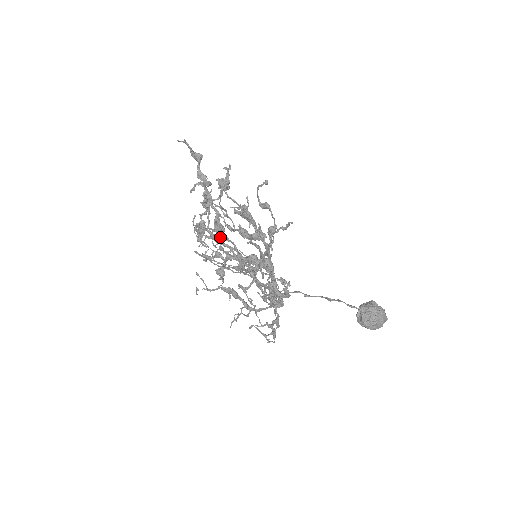
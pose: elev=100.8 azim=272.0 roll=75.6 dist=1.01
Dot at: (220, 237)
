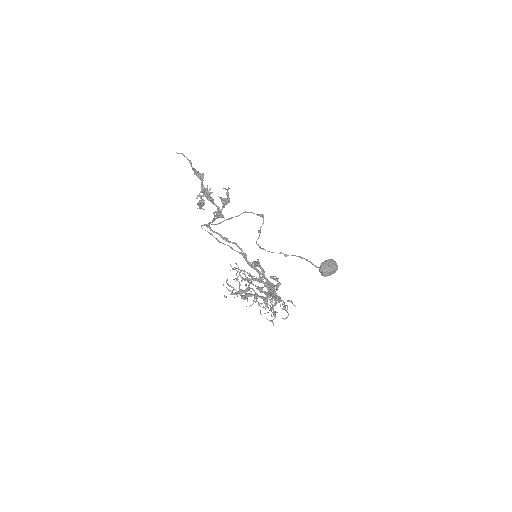
Dot at: (245, 291)
